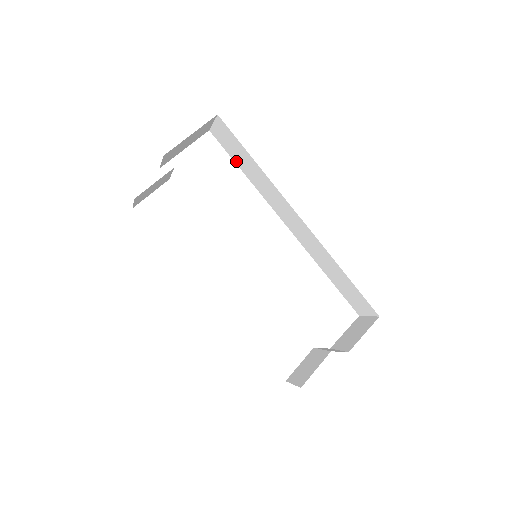
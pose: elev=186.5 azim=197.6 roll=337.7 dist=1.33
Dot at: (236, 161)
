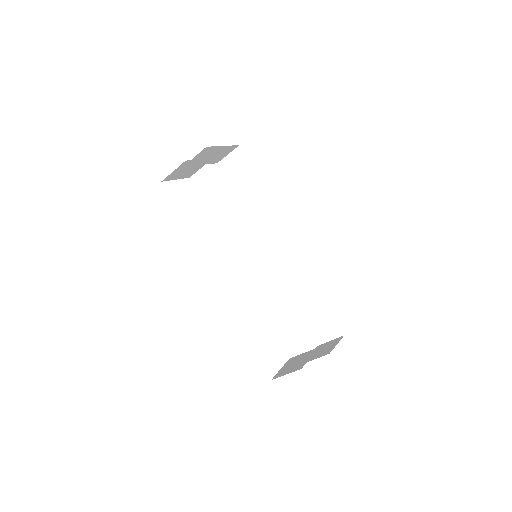
Dot at: (236, 191)
